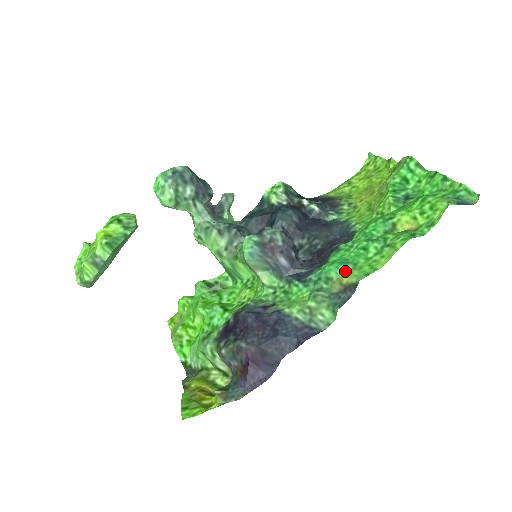
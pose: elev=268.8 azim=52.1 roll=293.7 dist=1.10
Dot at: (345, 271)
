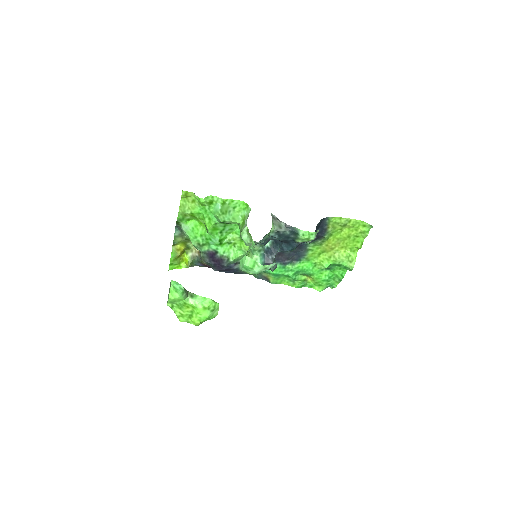
Dot at: (273, 278)
